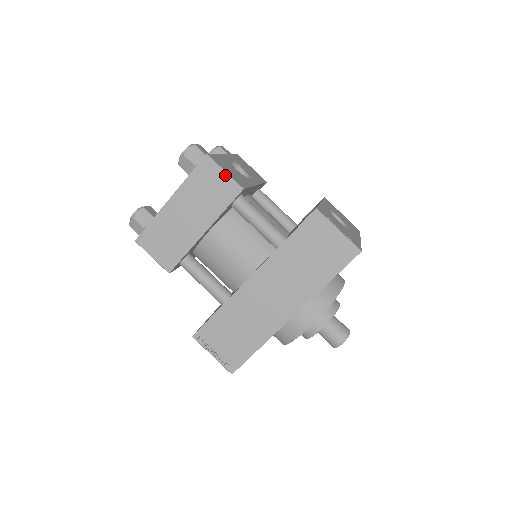
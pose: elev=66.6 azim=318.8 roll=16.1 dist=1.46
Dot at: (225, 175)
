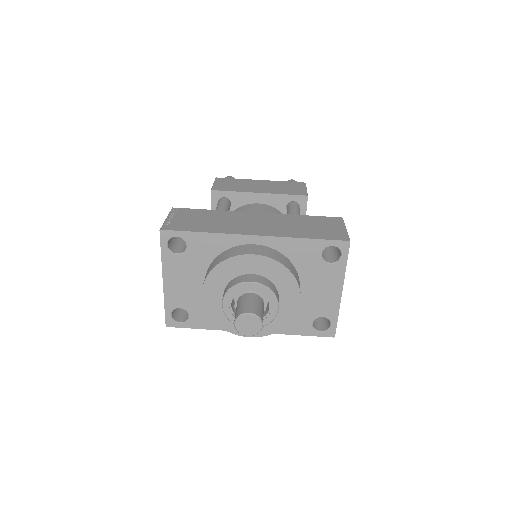
Dot at: (305, 189)
